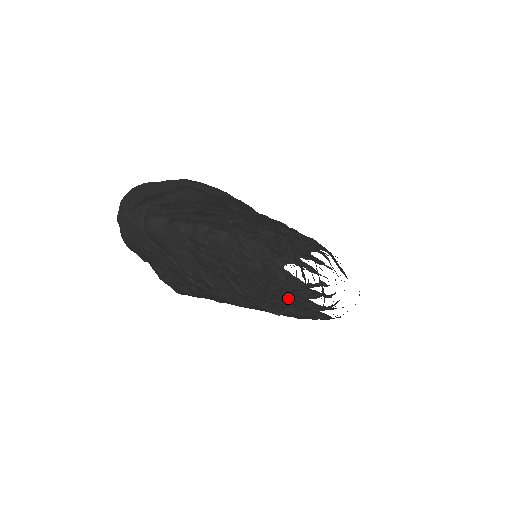
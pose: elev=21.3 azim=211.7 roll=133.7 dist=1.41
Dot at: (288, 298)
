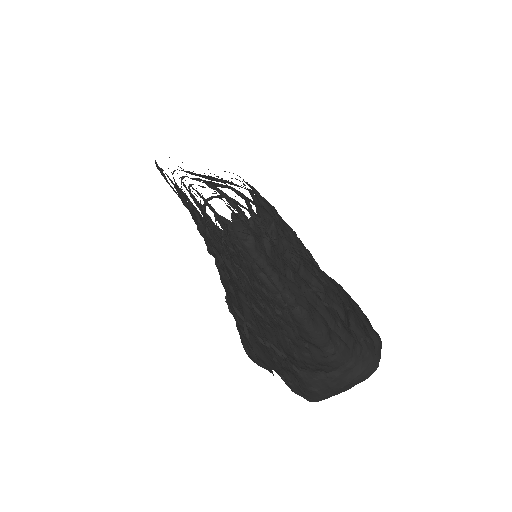
Dot at: occluded
